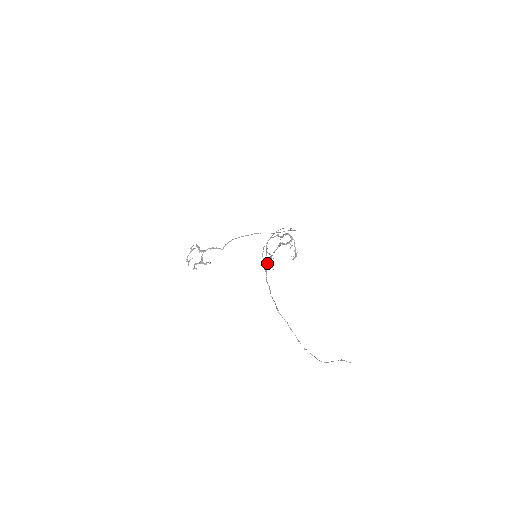
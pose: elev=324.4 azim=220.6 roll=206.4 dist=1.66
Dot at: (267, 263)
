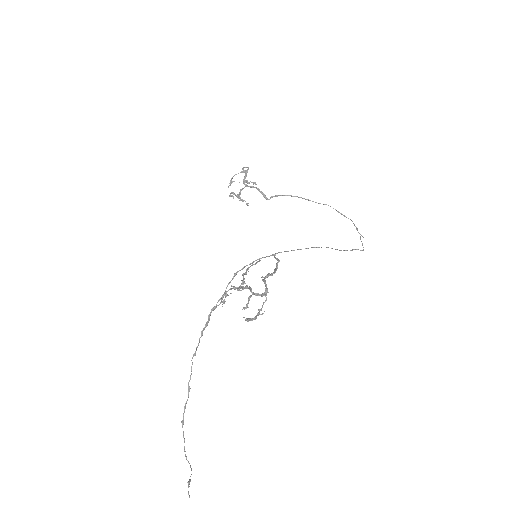
Dot at: (224, 292)
